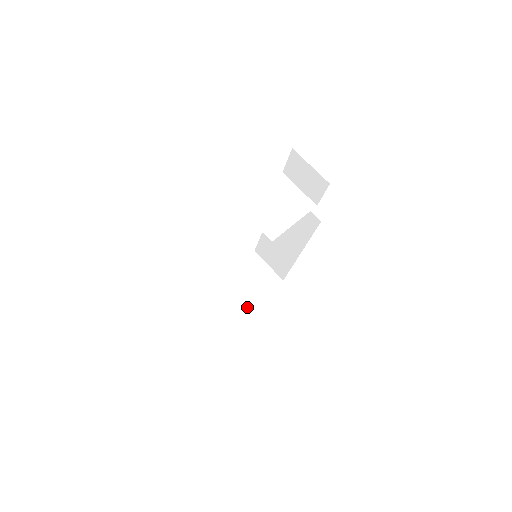
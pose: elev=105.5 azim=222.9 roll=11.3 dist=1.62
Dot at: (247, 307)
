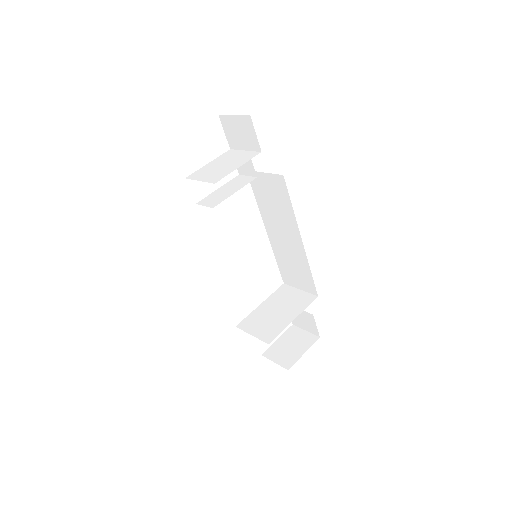
Dot at: (280, 329)
